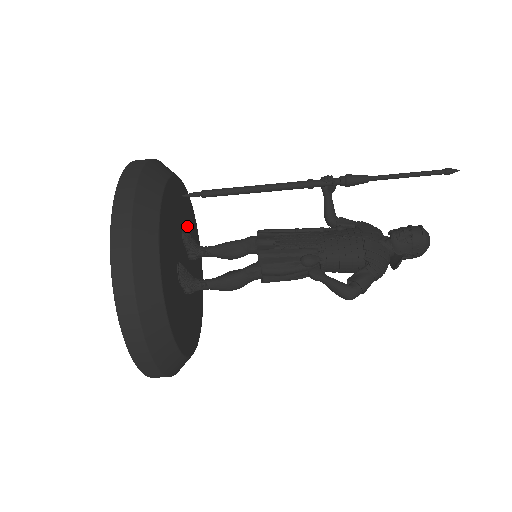
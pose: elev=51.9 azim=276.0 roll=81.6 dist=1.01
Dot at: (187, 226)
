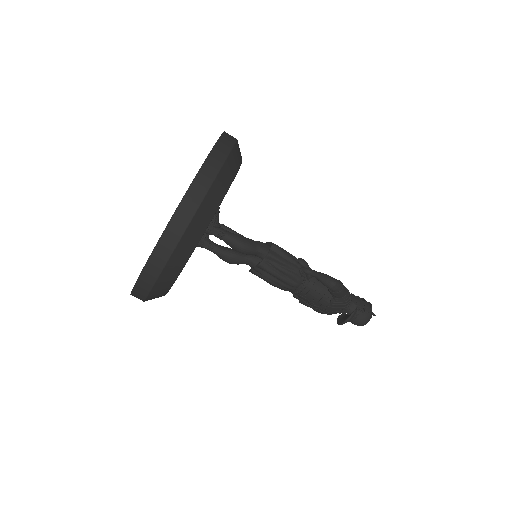
Dot at: occluded
